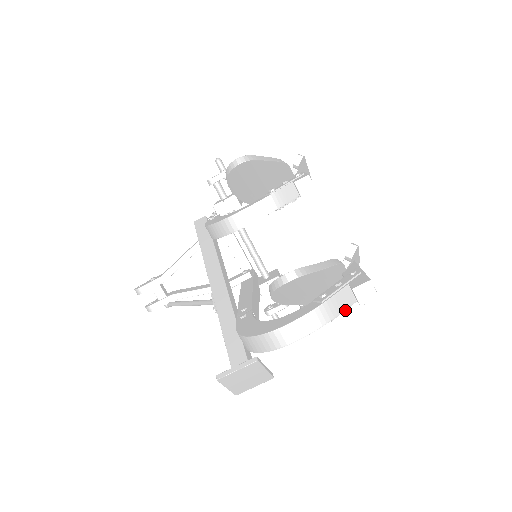
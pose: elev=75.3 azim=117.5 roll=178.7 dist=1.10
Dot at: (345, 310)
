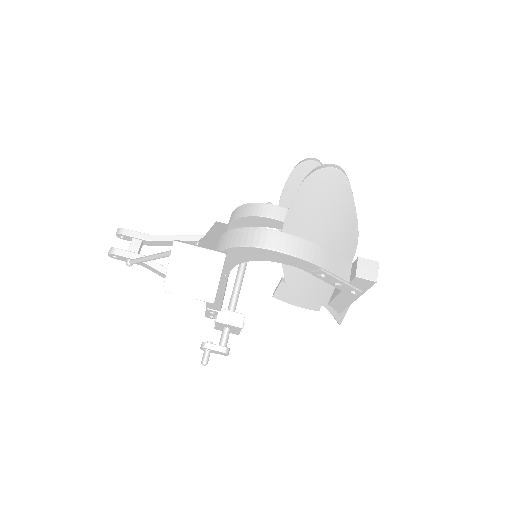
Dot at: (336, 278)
